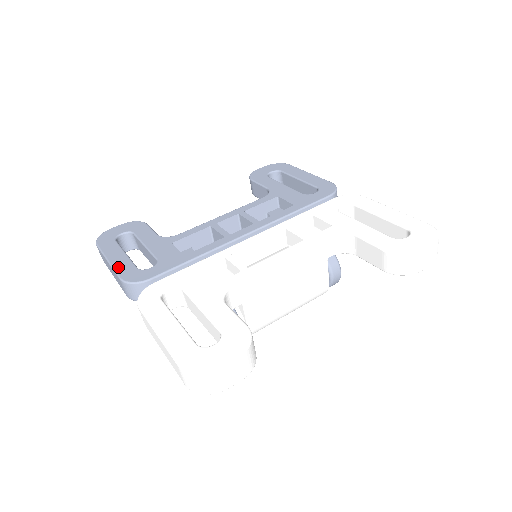
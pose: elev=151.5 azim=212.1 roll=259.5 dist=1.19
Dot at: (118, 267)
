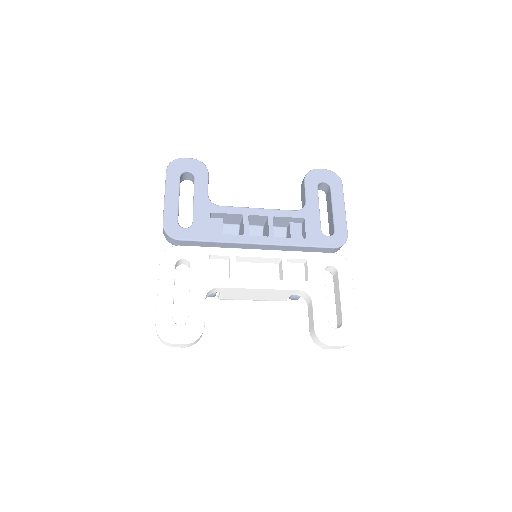
Dot at: (167, 210)
